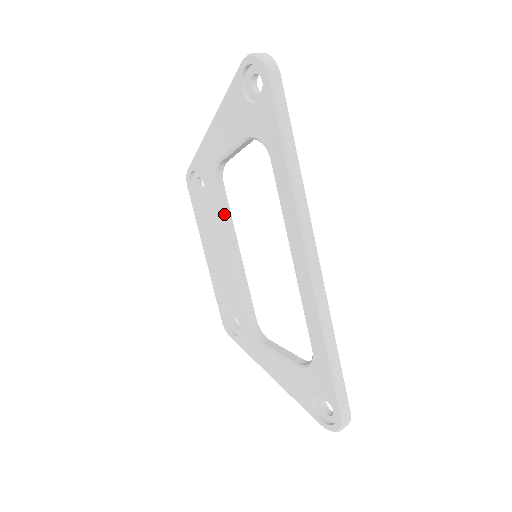
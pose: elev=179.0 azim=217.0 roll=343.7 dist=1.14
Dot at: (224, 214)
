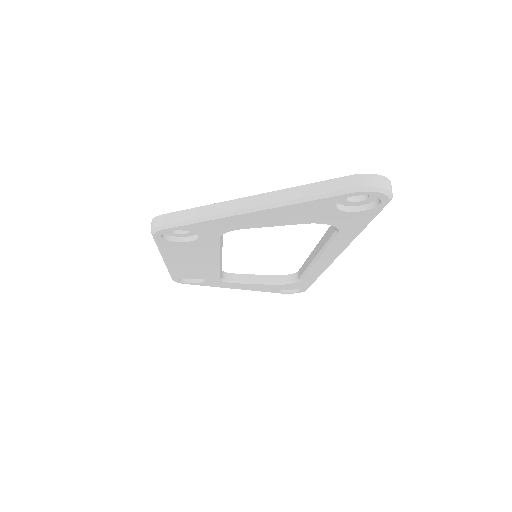
Dot at: (222, 245)
